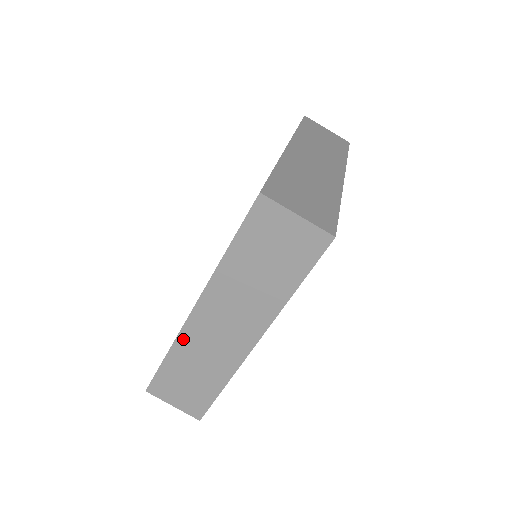
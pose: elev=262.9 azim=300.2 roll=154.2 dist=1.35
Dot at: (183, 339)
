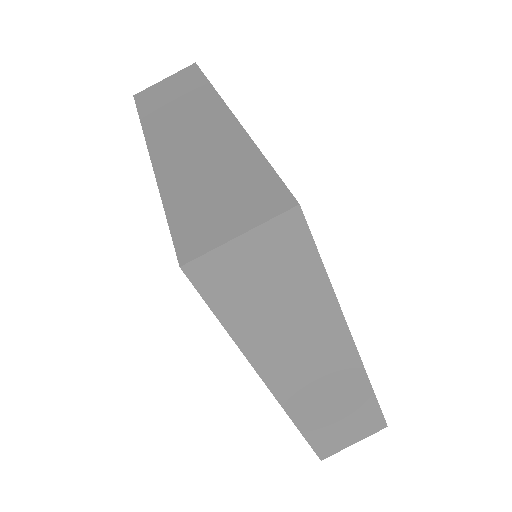
Dot at: (296, 412)
